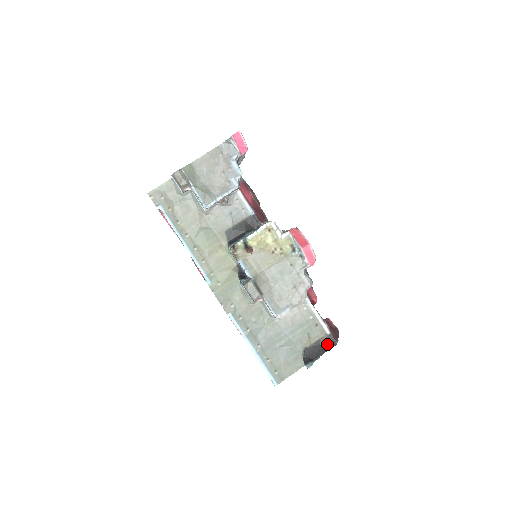
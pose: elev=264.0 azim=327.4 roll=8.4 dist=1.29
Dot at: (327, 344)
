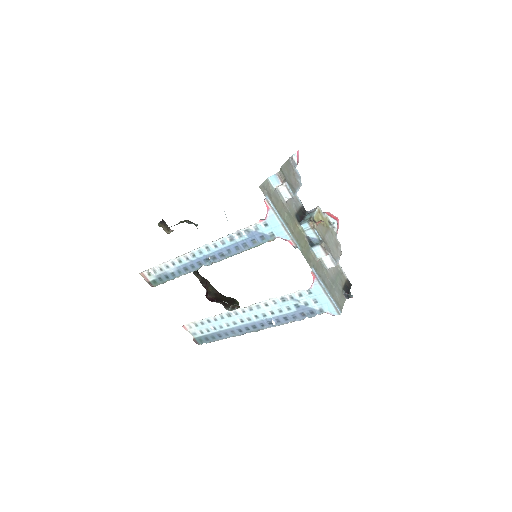
Dot at: (349, 285)
